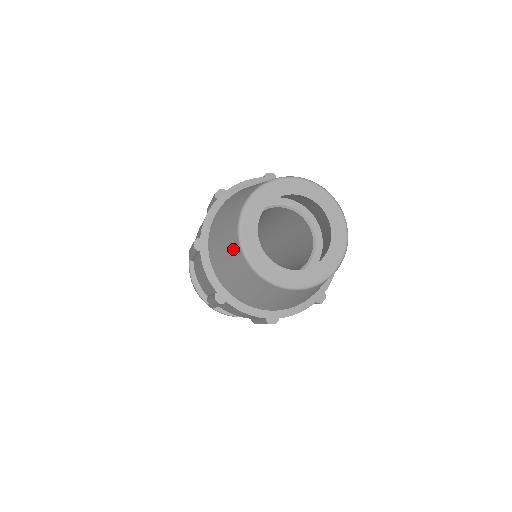
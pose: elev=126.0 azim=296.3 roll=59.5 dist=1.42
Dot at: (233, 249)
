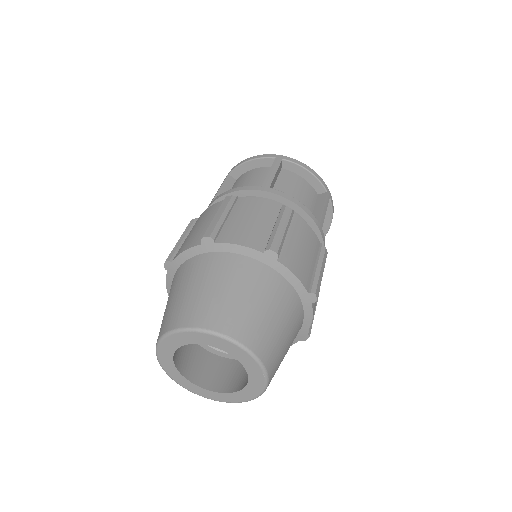
Dot at: occluded
